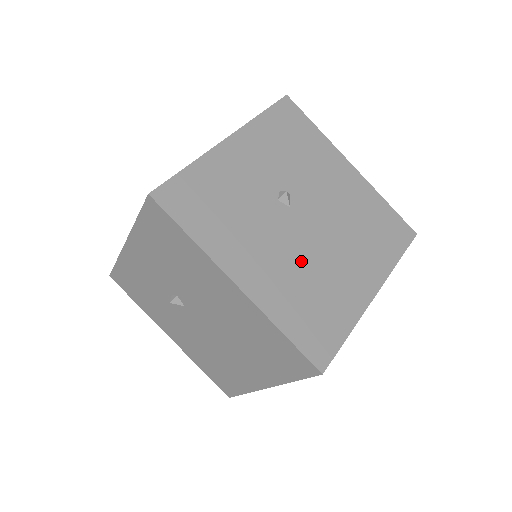
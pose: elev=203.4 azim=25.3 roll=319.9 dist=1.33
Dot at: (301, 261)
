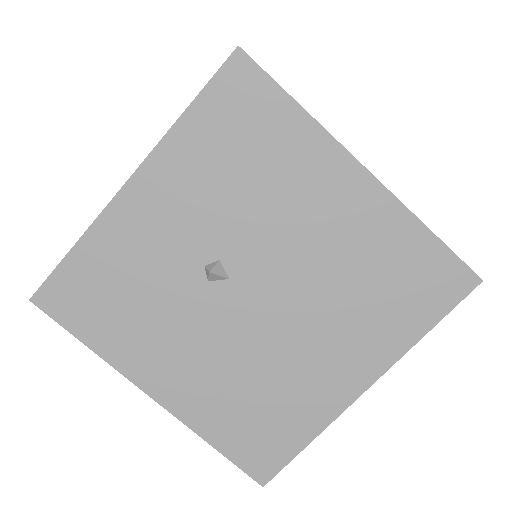
Dot at: occluded
